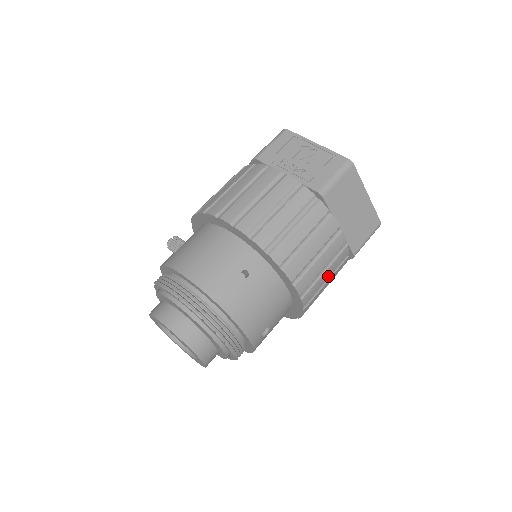
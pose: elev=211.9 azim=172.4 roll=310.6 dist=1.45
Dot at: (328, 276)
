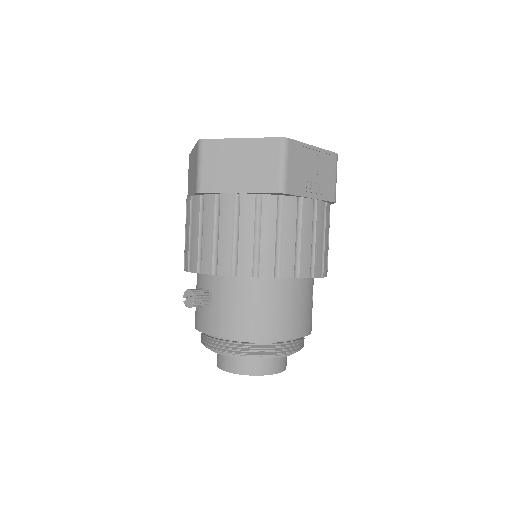
Dot at: occluded
